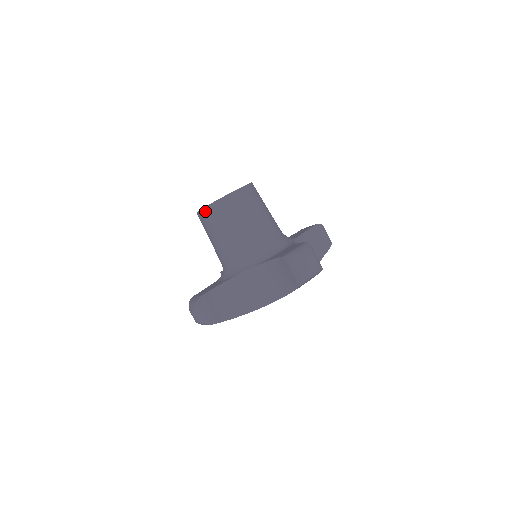
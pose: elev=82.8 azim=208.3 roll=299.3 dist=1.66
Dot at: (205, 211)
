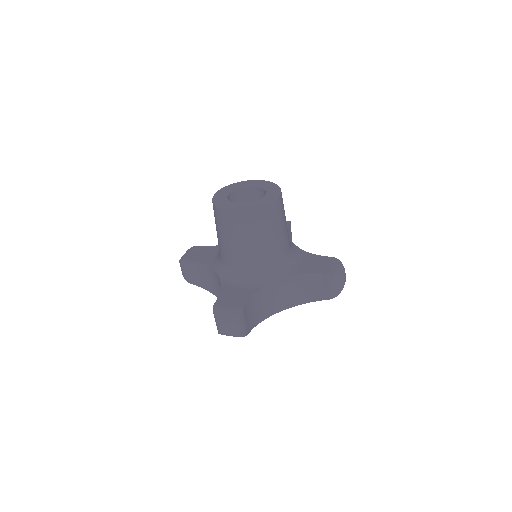
Dot at: occluded
